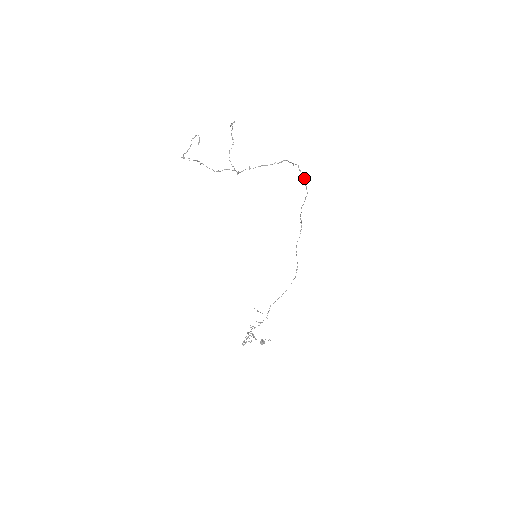
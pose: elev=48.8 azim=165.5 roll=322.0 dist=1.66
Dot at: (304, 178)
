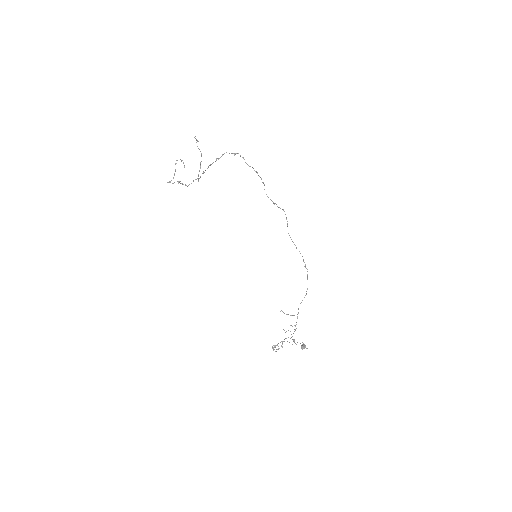
Dot at: (247, 164)
